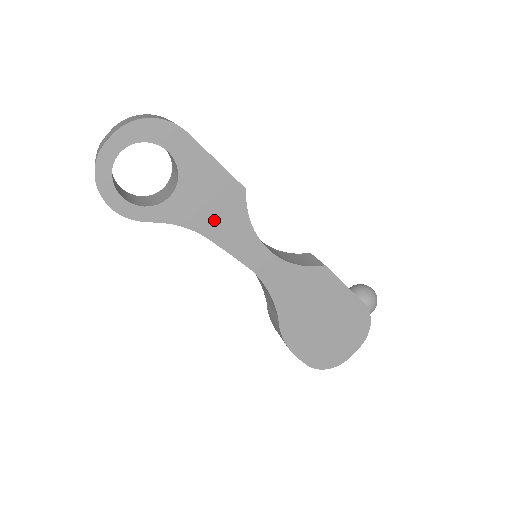
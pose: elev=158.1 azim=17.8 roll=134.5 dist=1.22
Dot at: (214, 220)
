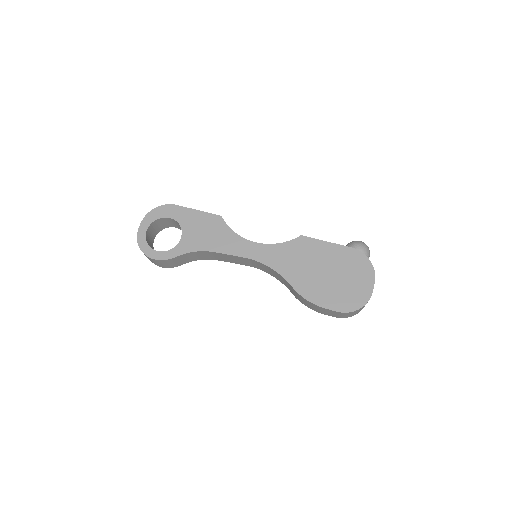
Dot at: (211, 240)
